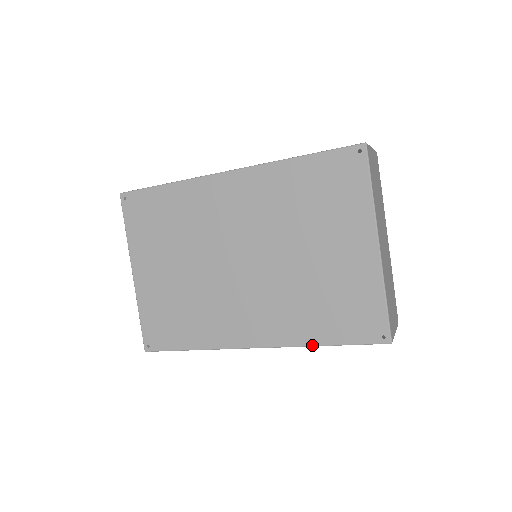
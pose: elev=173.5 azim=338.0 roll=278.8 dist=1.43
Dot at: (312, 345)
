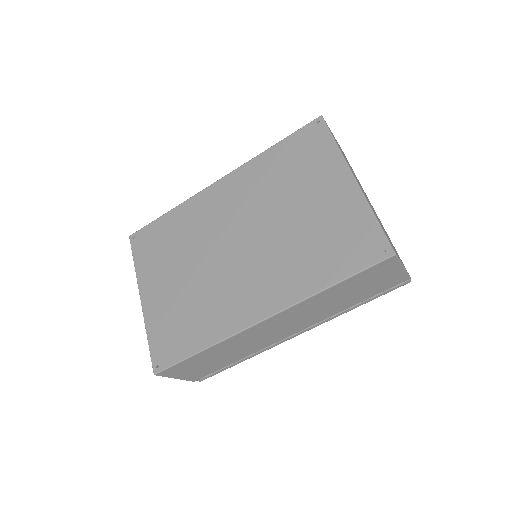
Dot at: (320, 291)
